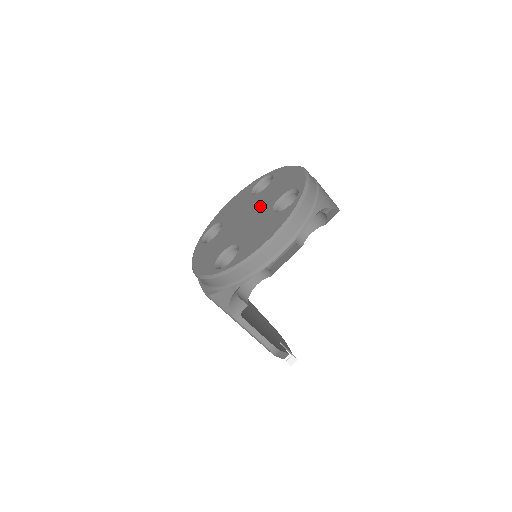
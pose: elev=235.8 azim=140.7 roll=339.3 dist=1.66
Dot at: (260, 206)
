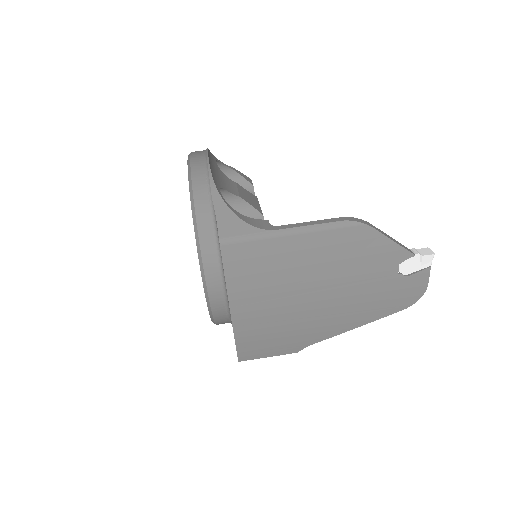
Dot at: occluded
